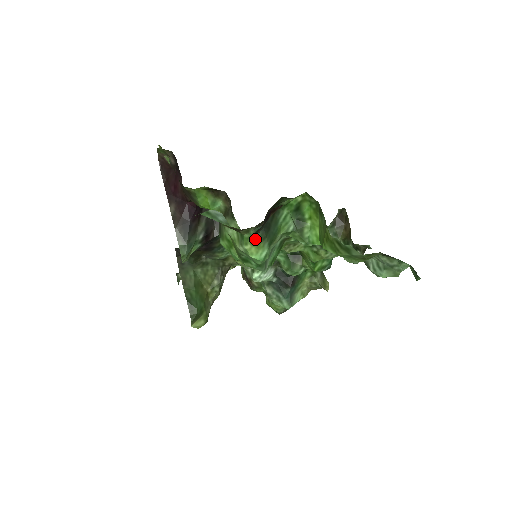
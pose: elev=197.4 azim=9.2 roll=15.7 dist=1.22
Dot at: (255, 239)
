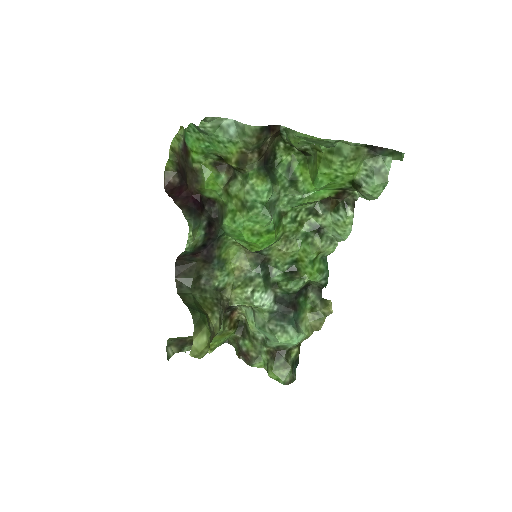
Dot at: (259, 174)
